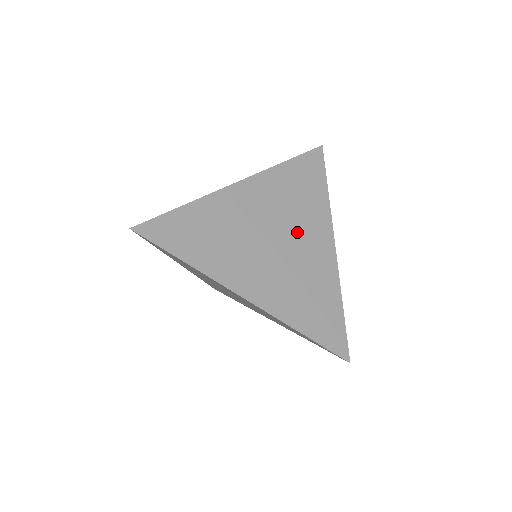
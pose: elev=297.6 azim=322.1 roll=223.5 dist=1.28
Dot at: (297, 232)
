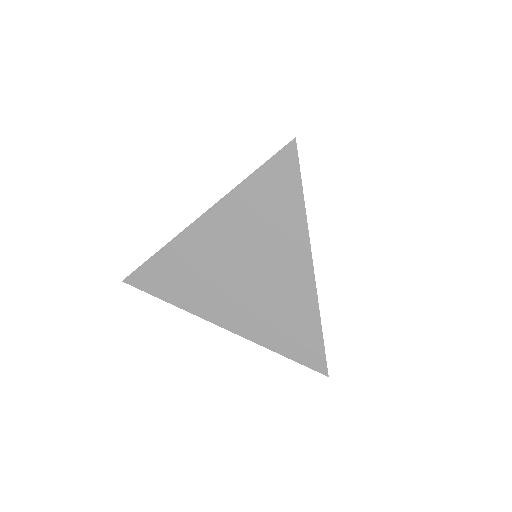
Dot at: (267, 260)
